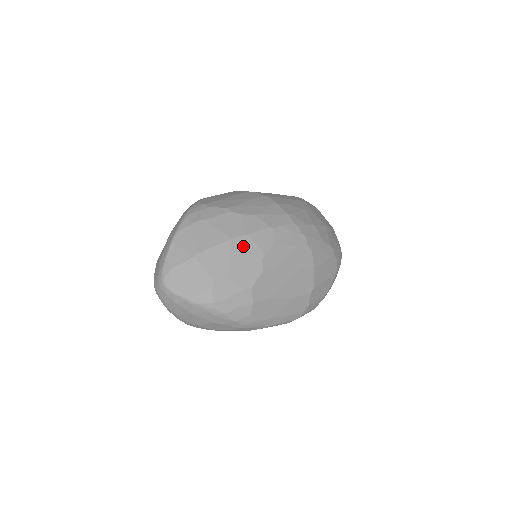
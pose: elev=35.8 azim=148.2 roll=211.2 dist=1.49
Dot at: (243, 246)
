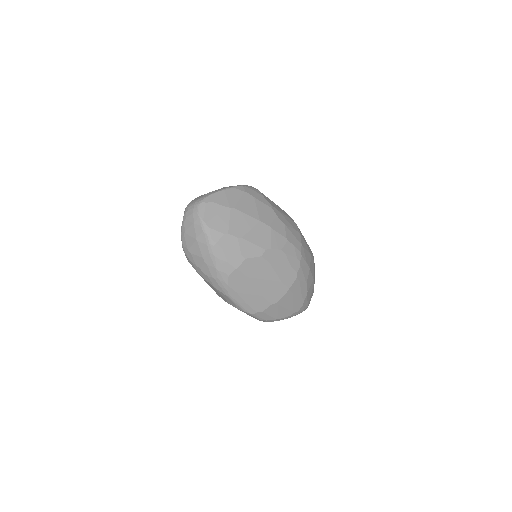
Dot at: (263, 231)
